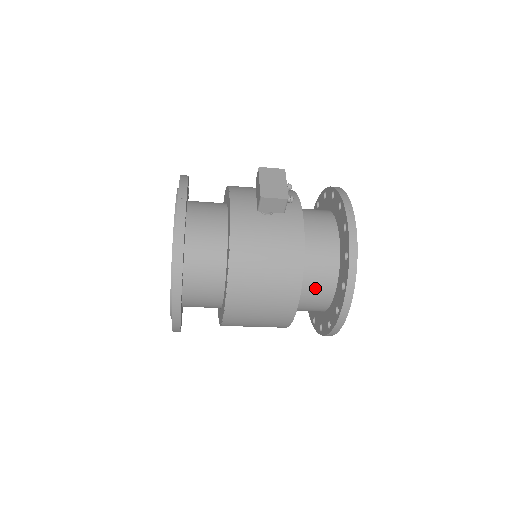
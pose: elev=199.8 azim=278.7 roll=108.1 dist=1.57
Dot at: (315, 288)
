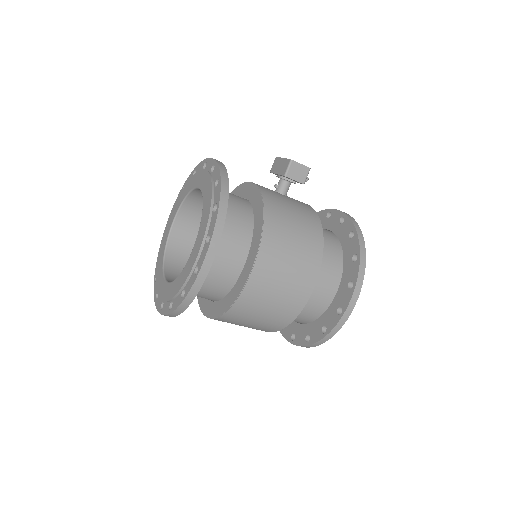
Dot at: (326, 267)
